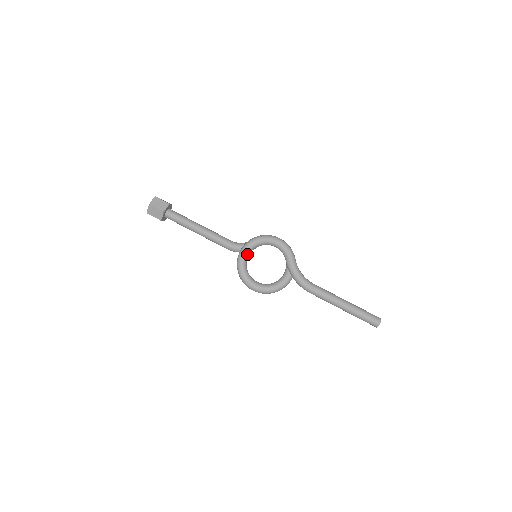
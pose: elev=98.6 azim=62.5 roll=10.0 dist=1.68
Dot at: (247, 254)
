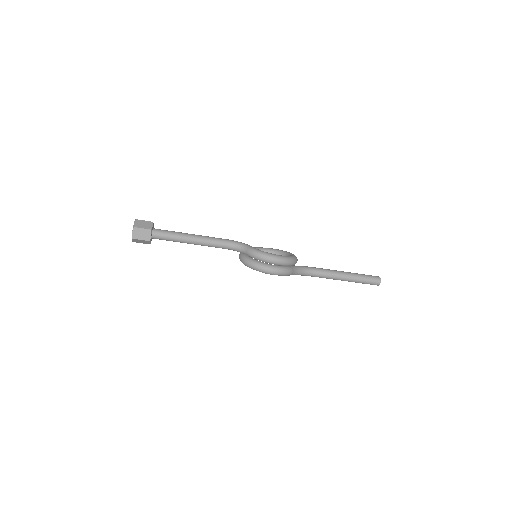
Dot at: occluded
